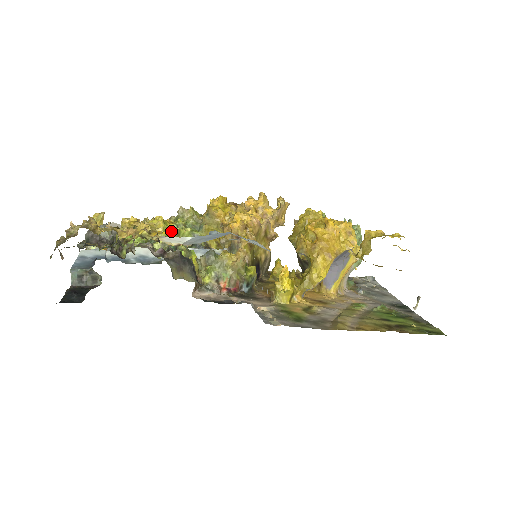
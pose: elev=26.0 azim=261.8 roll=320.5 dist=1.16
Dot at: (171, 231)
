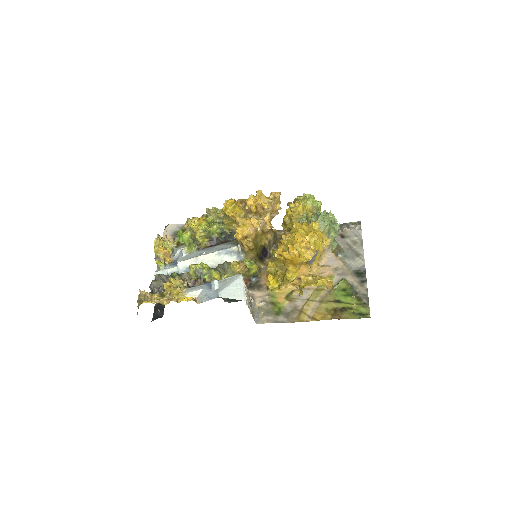
Dot at: (204, 233)
